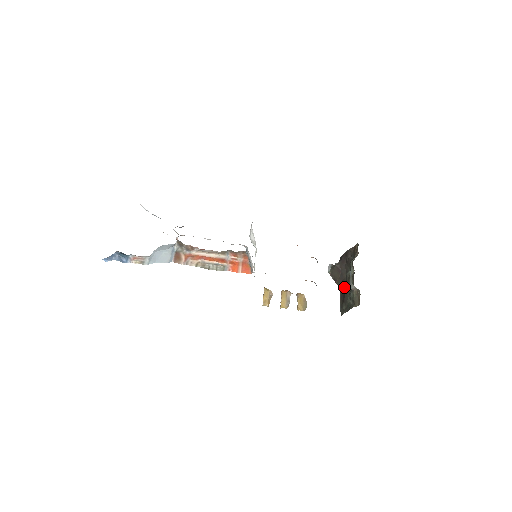
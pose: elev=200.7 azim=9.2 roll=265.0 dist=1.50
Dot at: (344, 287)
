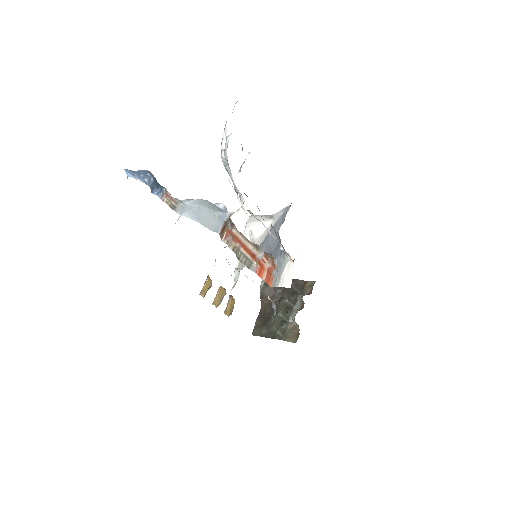
Dot at: (272, 311)
